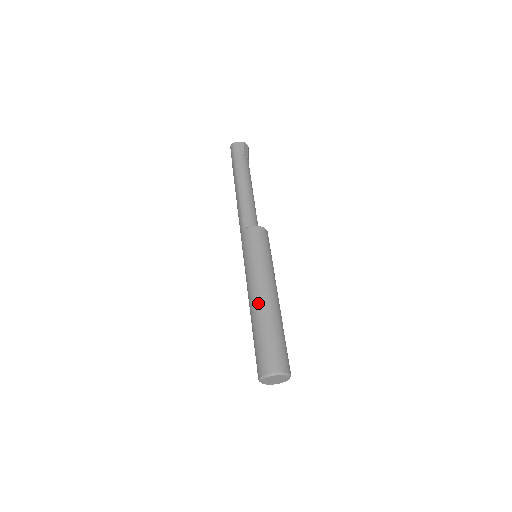
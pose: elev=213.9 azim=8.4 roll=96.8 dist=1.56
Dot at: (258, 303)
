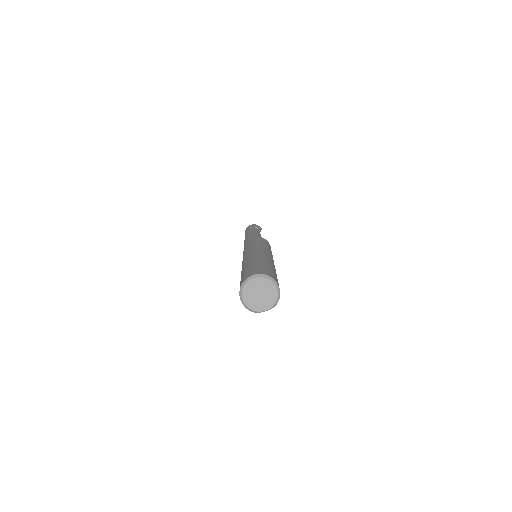
Dot at: (244, 261)
